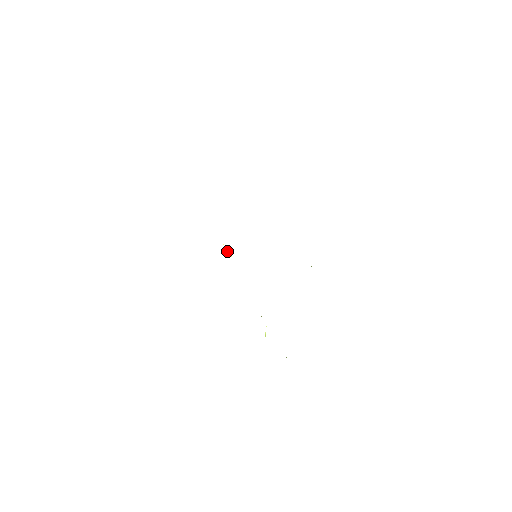
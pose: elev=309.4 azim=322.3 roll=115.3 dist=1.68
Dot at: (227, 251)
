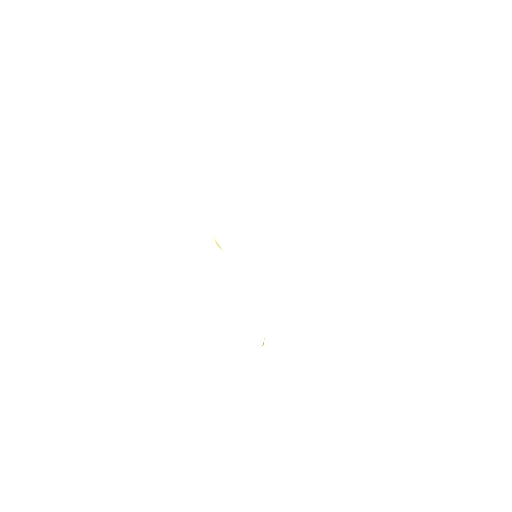
Dot at: (218, 246)
